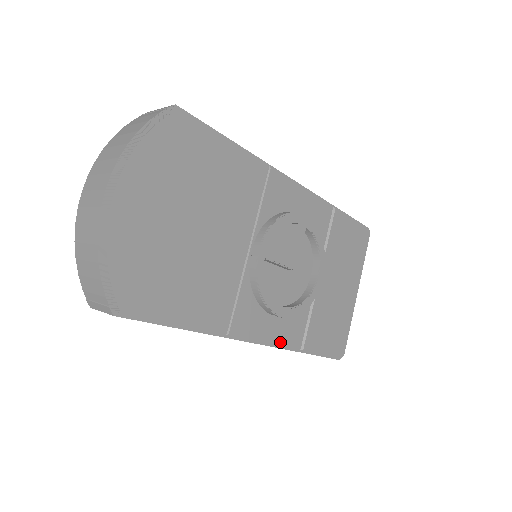
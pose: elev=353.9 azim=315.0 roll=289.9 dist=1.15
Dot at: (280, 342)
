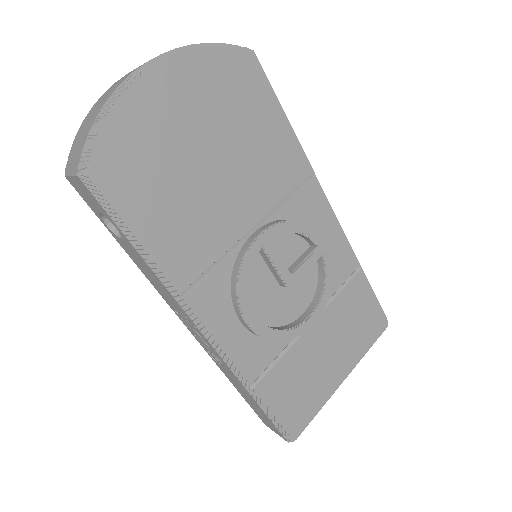
Dot at: (232, 357)
